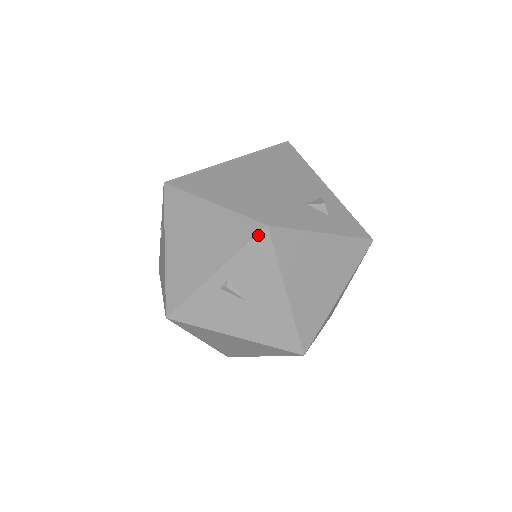
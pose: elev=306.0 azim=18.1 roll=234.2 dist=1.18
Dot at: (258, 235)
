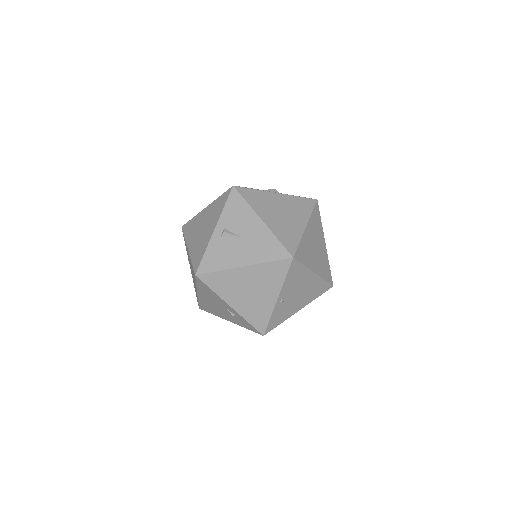
Dot at: (230, 194)
